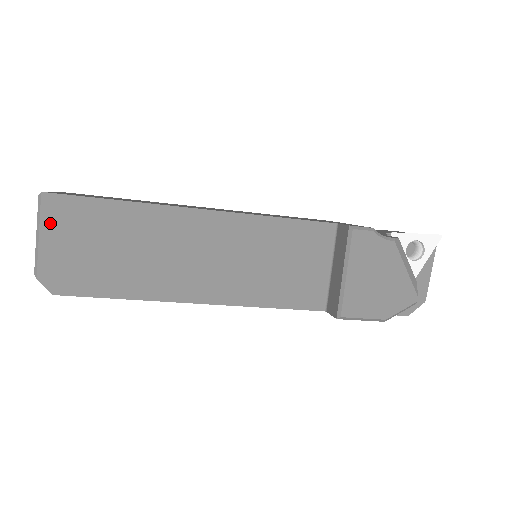
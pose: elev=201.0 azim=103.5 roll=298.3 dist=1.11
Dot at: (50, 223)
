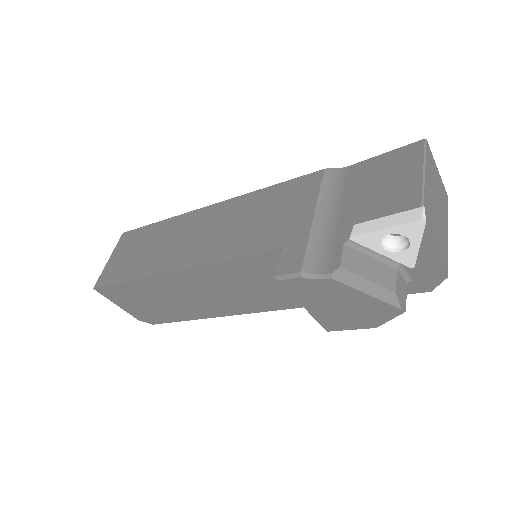
Dot at: (114, 299)
